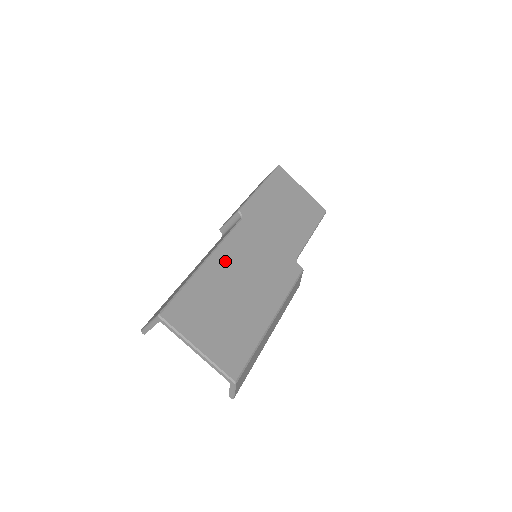
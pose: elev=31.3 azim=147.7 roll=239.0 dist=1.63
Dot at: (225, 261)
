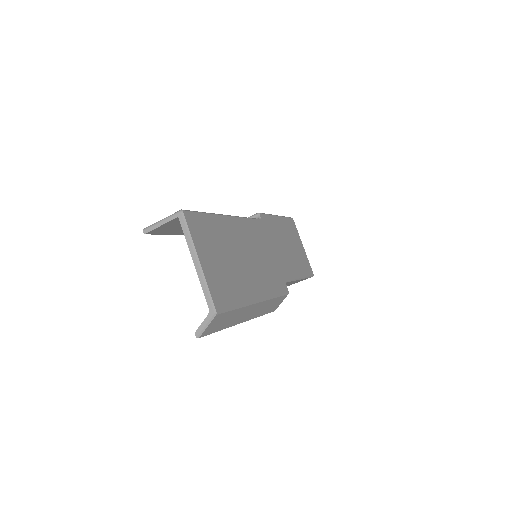
Dot at: (240, 230)
